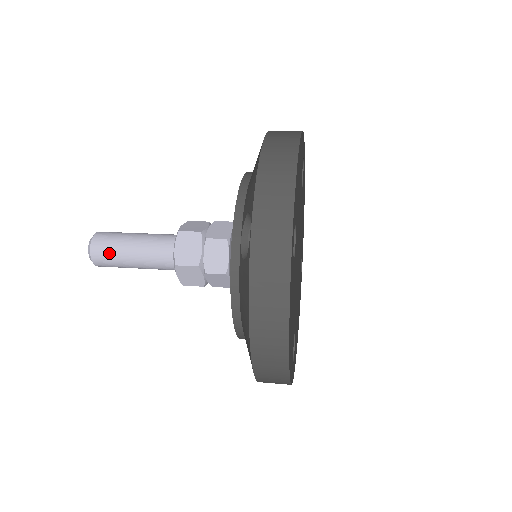
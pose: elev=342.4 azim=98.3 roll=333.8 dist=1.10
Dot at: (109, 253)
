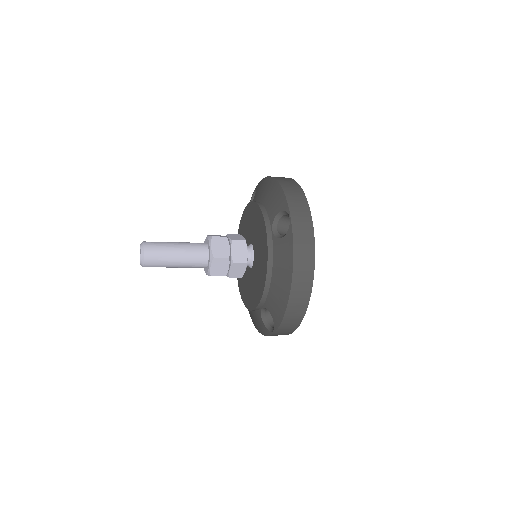
Dot at: (159, 253)
